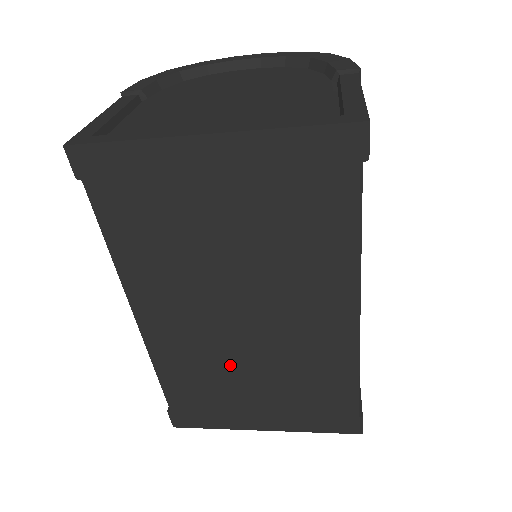
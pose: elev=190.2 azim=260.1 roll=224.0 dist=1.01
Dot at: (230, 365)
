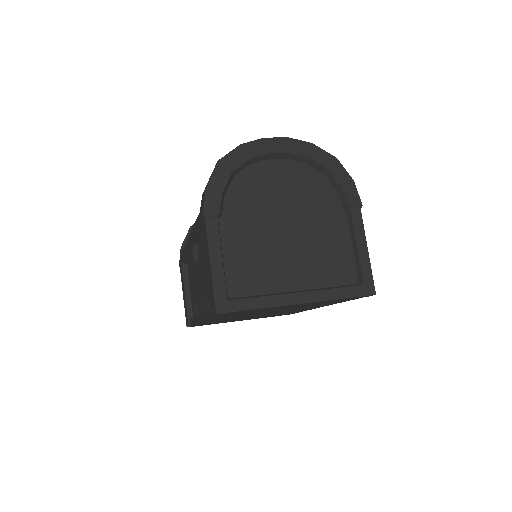
Dot at: (242, 318)
